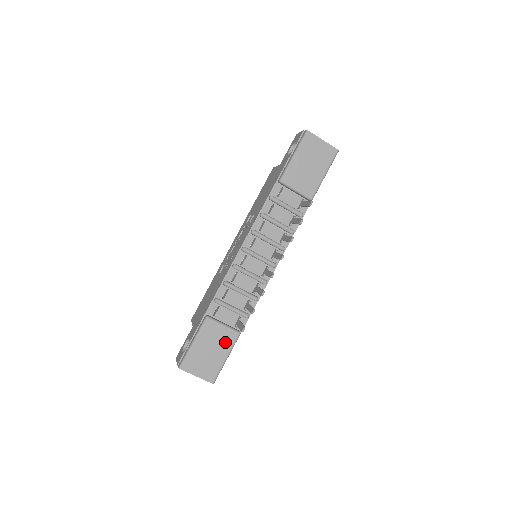
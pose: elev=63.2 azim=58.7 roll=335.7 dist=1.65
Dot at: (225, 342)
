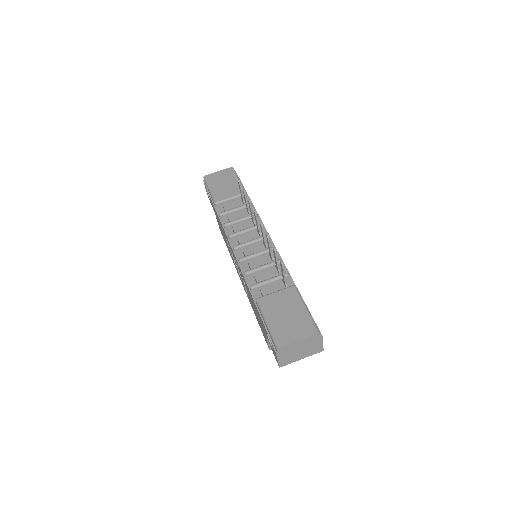
Dot at: (290, 300)
